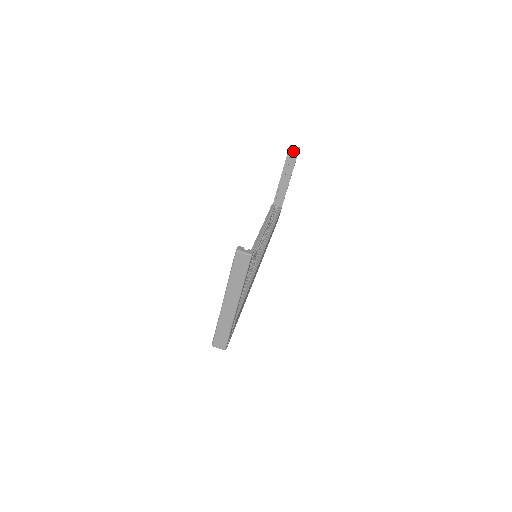
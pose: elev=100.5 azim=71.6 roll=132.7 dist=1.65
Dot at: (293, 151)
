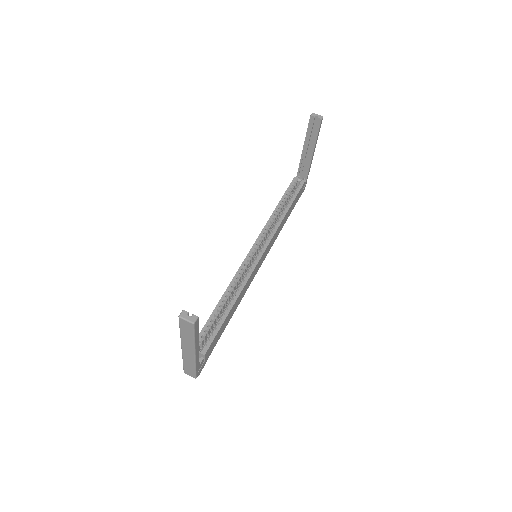
Dot at: (315, 121)
